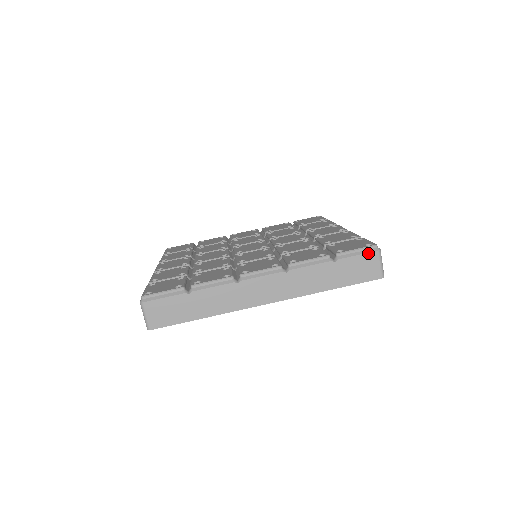
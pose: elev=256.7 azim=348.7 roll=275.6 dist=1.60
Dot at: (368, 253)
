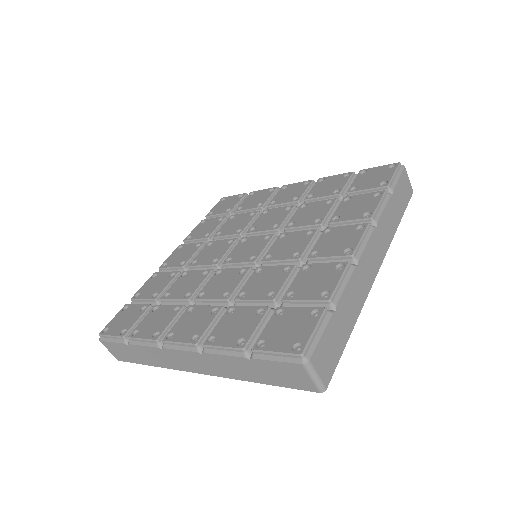
Dot at: (402, 173)
